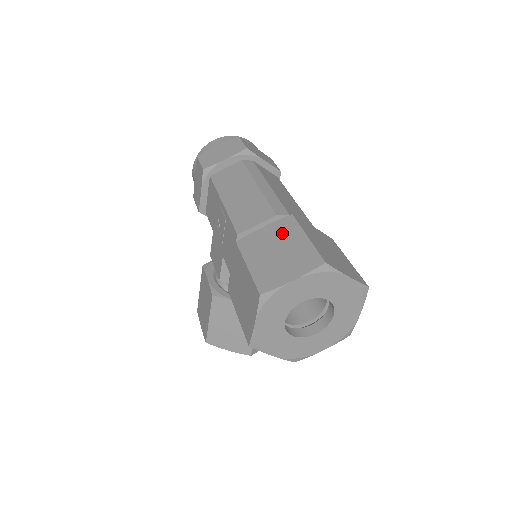
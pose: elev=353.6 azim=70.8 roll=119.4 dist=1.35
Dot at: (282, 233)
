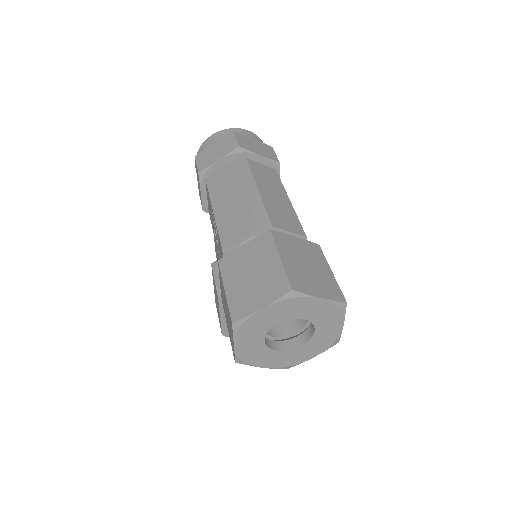
Dot at: (258, 252)
